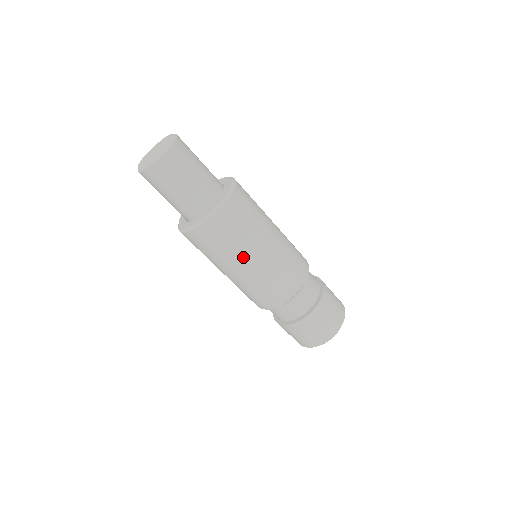
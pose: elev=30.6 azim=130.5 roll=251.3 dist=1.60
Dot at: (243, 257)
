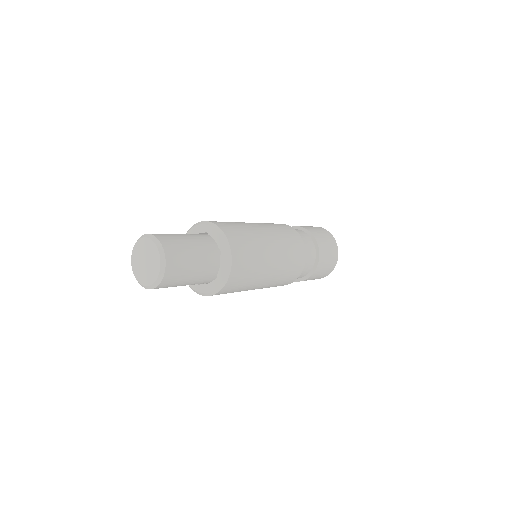
Dot at: (257, 284)
